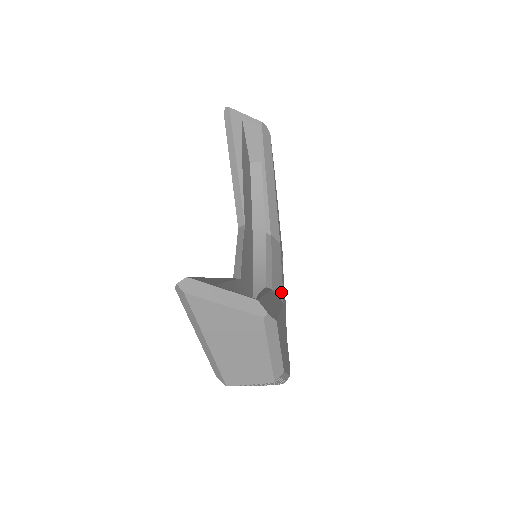
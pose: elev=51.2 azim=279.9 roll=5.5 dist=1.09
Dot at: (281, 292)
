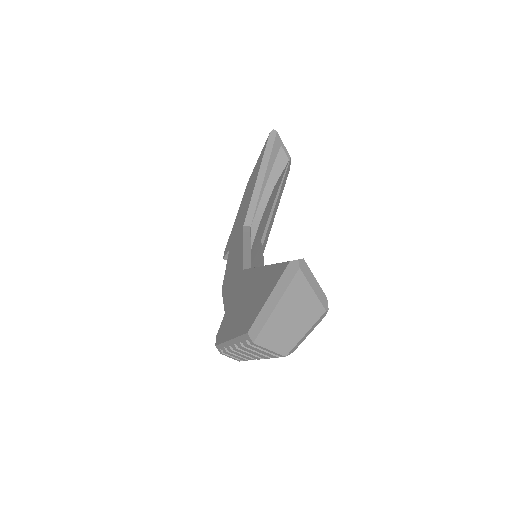
Dot at: occluded
